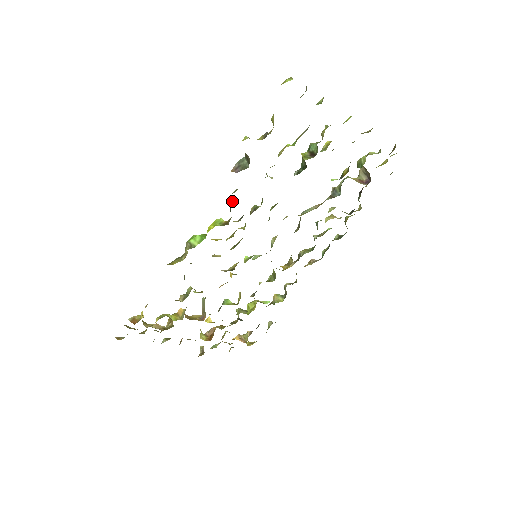
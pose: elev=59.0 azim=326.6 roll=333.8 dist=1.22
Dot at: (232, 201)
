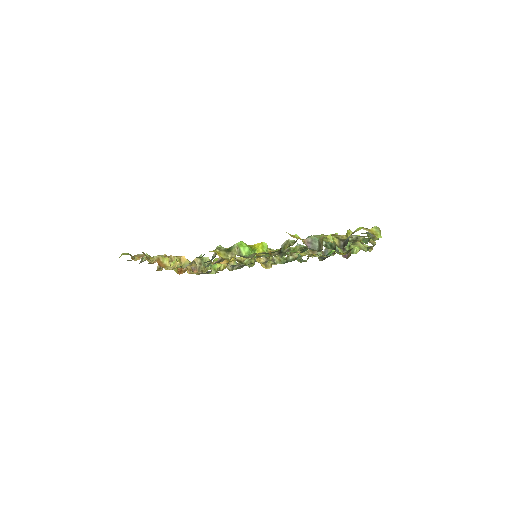
Dot at: (286, 248)
